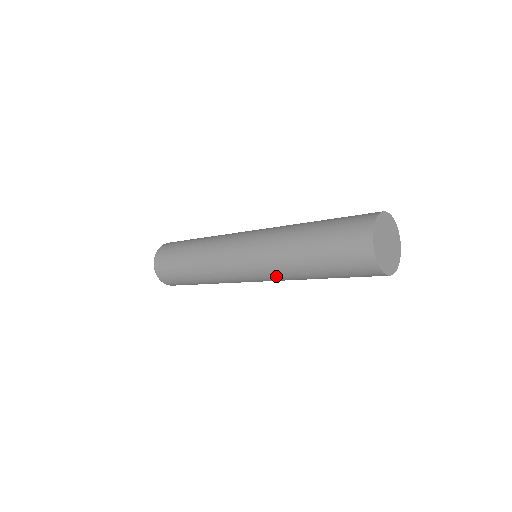
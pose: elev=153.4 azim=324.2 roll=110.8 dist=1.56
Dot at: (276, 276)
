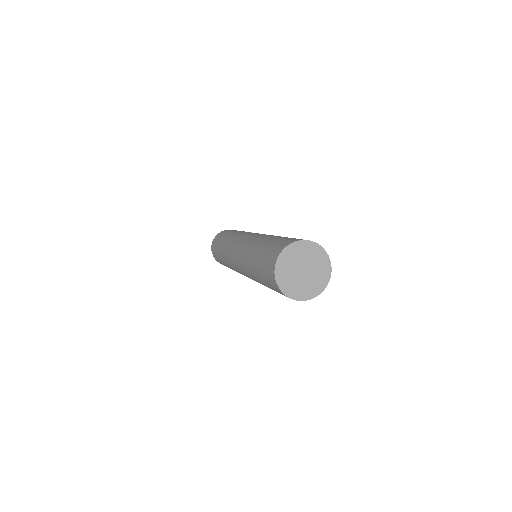
Dot at: occluded
